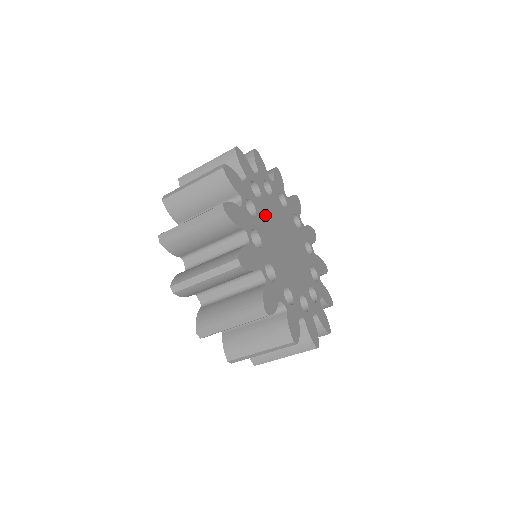
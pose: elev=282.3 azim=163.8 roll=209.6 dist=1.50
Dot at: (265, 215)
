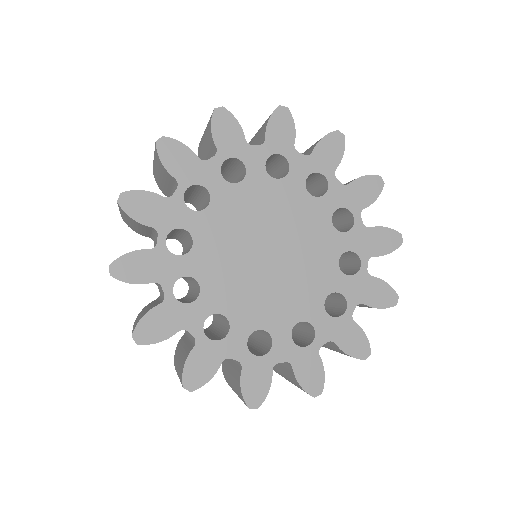
Dot at: (234, 209)
